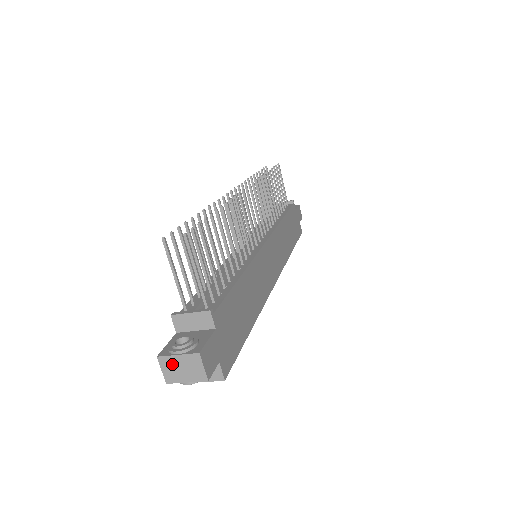
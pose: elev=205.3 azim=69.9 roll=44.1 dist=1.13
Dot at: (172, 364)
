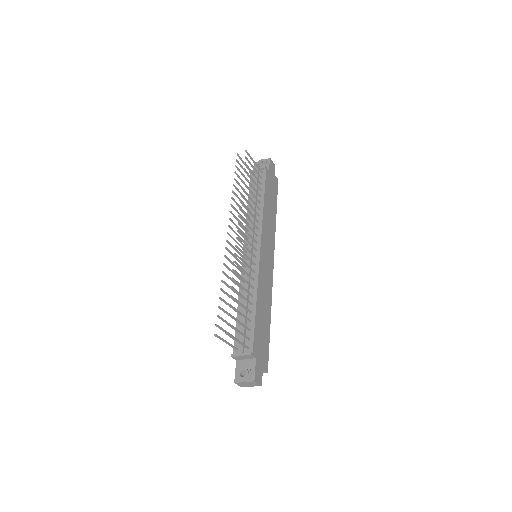
Dot at: (242, 384)
